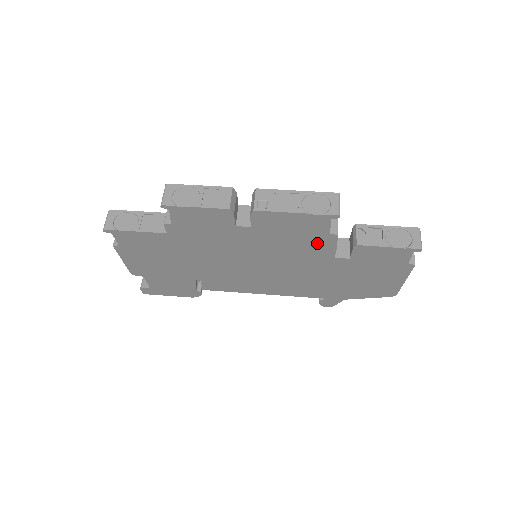
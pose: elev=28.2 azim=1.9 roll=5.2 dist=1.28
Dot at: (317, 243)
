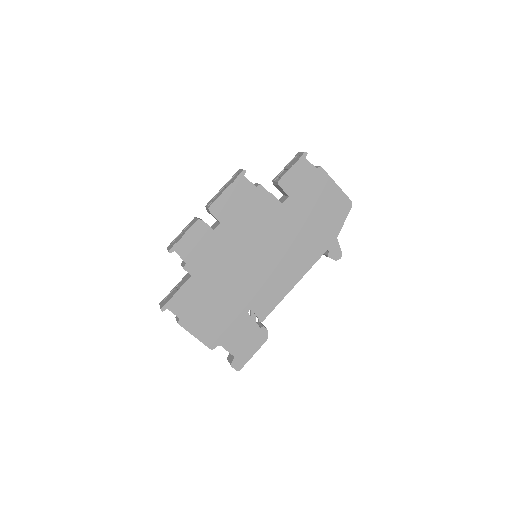
Dot at: (261, 201)
